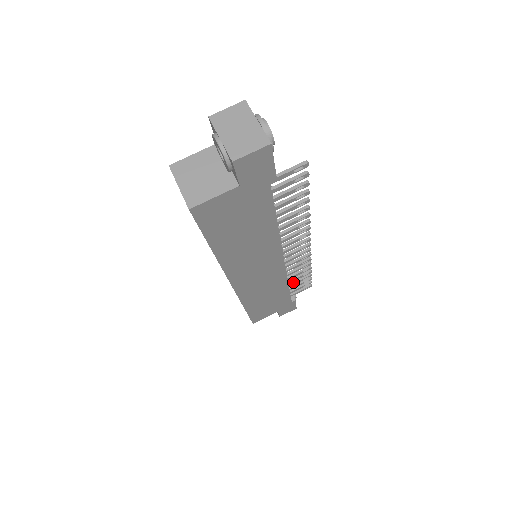
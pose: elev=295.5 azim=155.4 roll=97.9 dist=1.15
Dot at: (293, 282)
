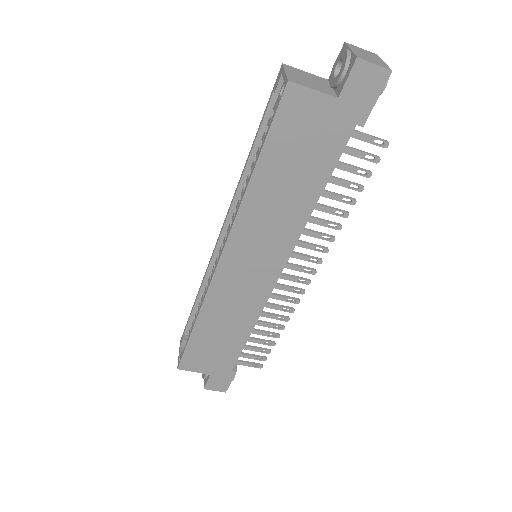
Dot at: (254, 338)
